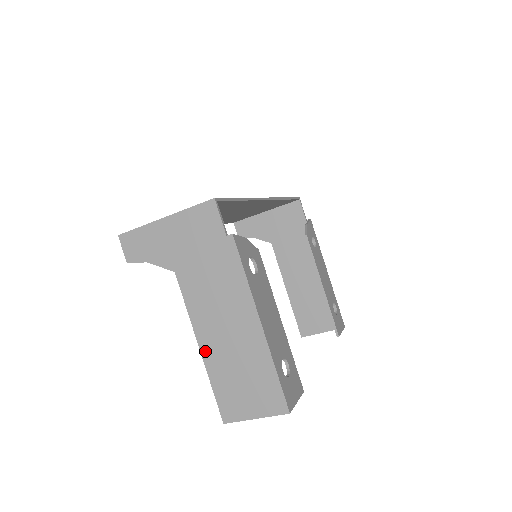
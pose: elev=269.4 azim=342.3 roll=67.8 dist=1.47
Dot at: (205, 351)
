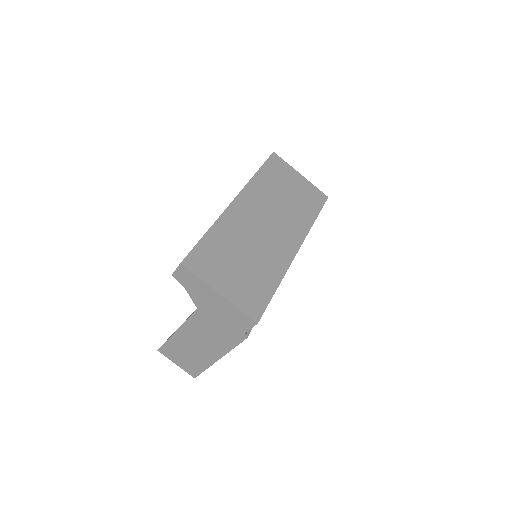
Dot at: (178, 335)
